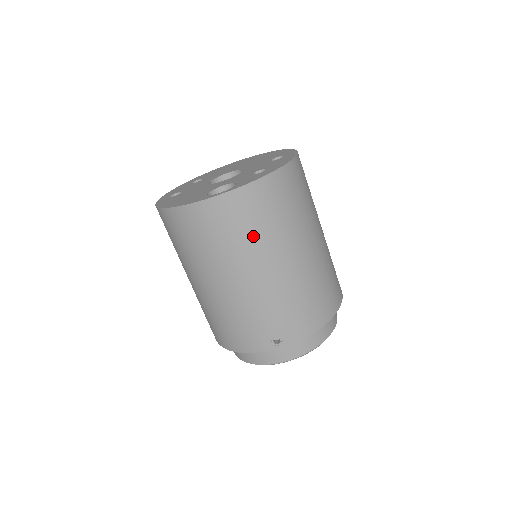
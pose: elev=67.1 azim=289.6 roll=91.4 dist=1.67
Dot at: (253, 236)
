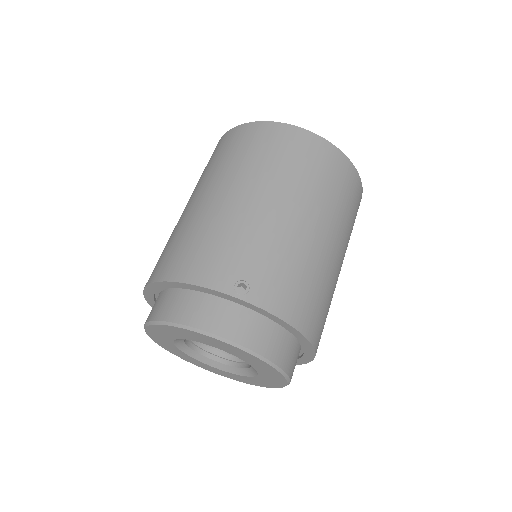
Dot at: (305, 177)
